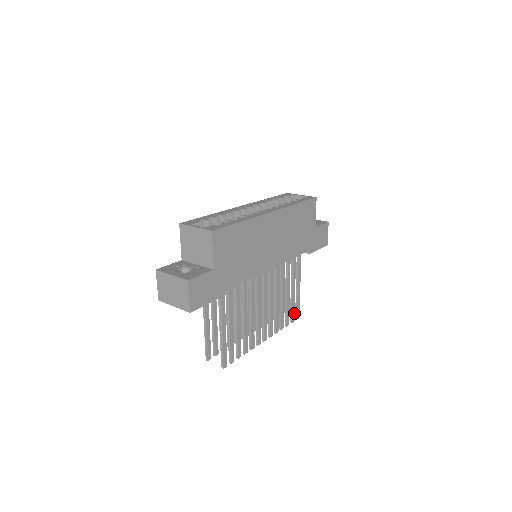
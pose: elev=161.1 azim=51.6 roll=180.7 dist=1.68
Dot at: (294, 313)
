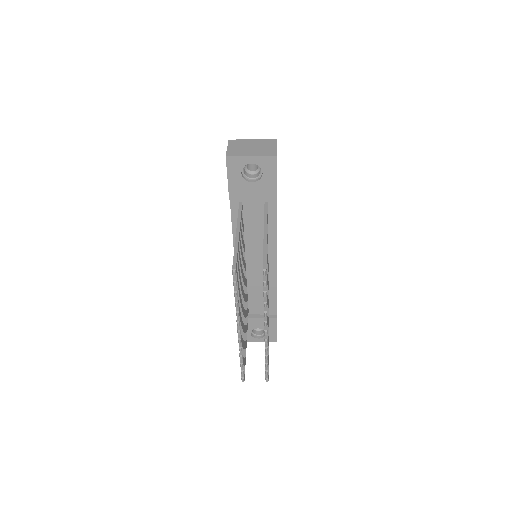
Dot at: (268, 364)
